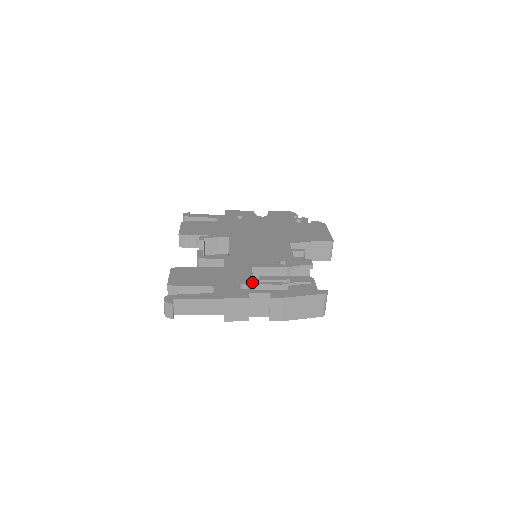
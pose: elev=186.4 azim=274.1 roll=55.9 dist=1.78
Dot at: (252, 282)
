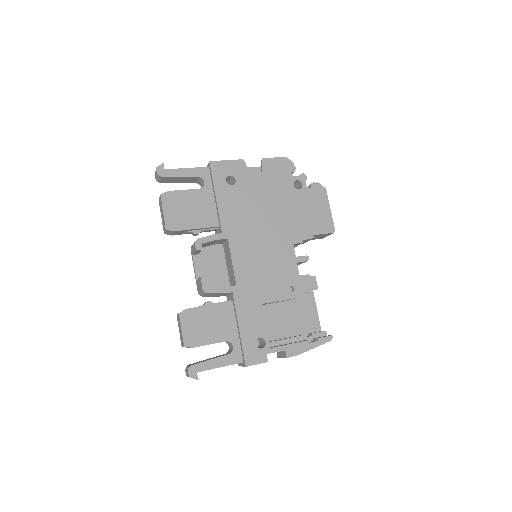
Dot at: (267, 334)
